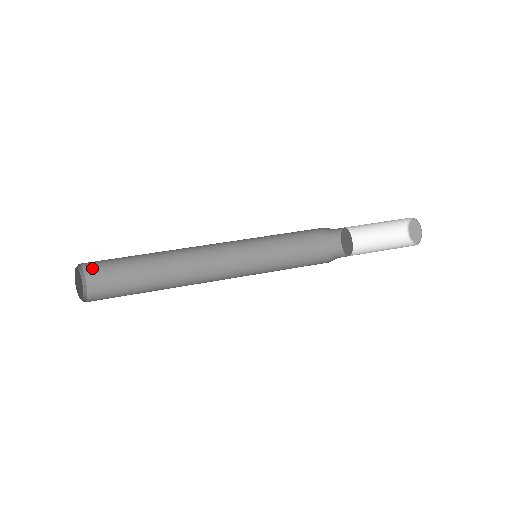
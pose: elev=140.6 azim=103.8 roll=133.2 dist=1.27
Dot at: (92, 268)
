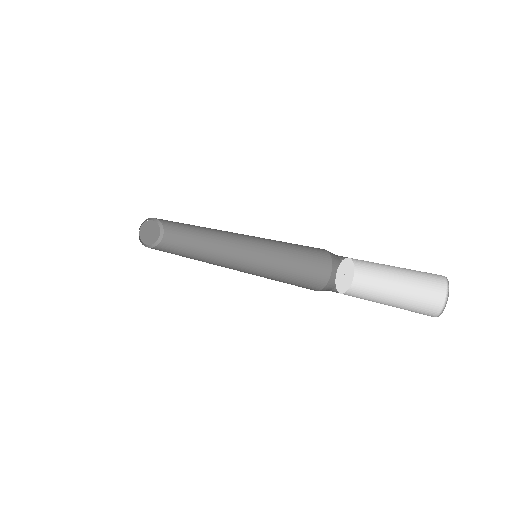
Dot at: (168, 232)
